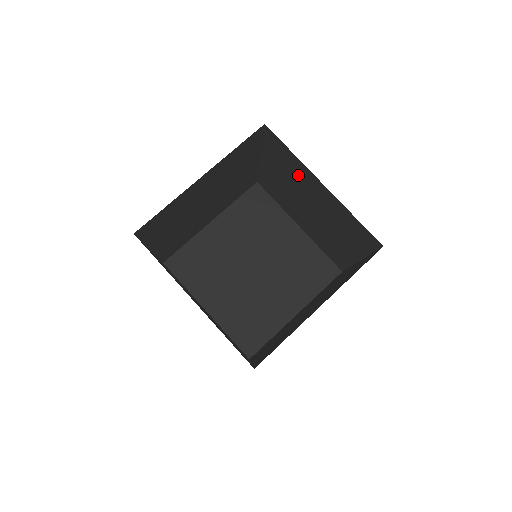
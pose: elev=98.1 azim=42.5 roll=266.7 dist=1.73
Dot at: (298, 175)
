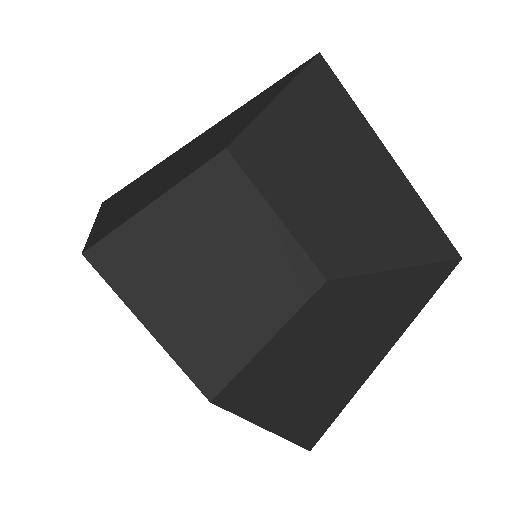
Dot at: (340, 143)
